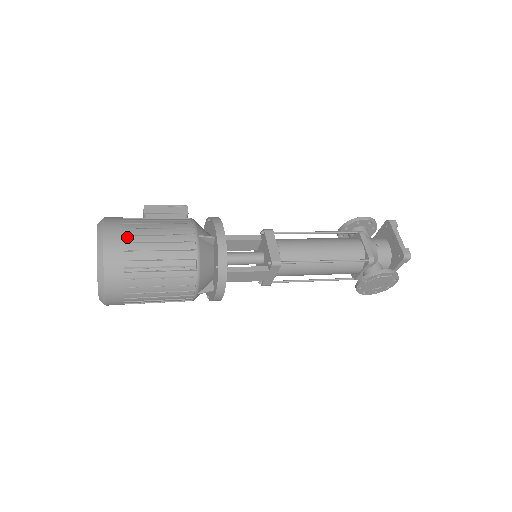
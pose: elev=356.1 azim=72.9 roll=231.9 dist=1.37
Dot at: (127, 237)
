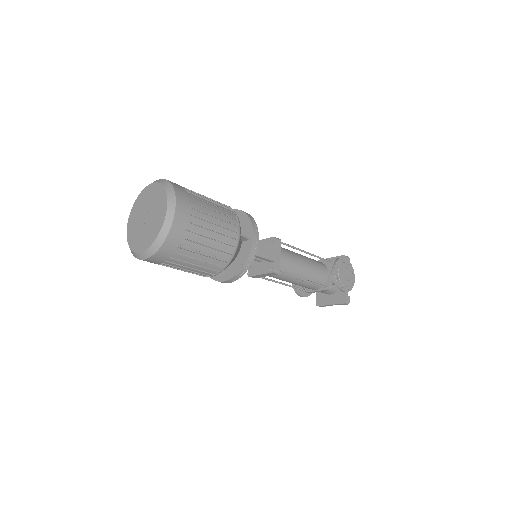
Dot at: occluded
